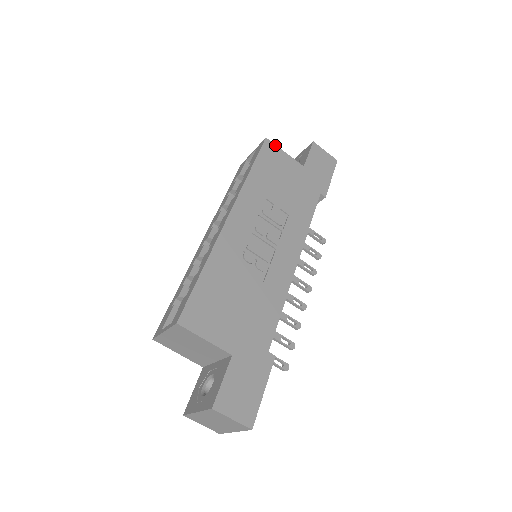
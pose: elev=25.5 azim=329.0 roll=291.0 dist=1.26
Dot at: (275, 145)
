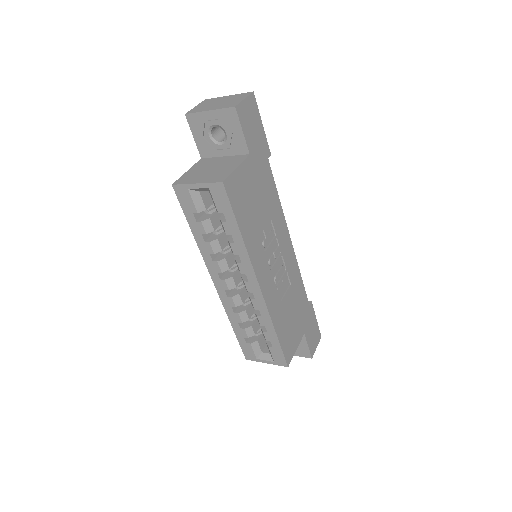
Dot at: (230, 176)
